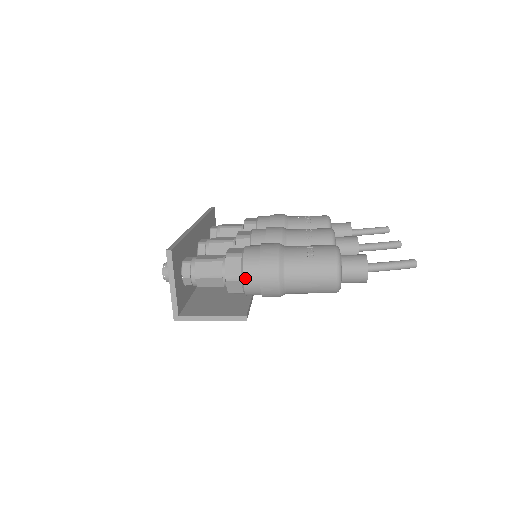
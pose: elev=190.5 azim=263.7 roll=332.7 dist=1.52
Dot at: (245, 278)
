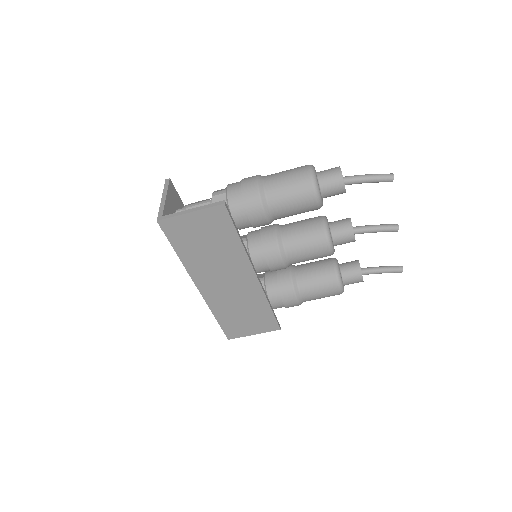
Dot at: (228, 188)
